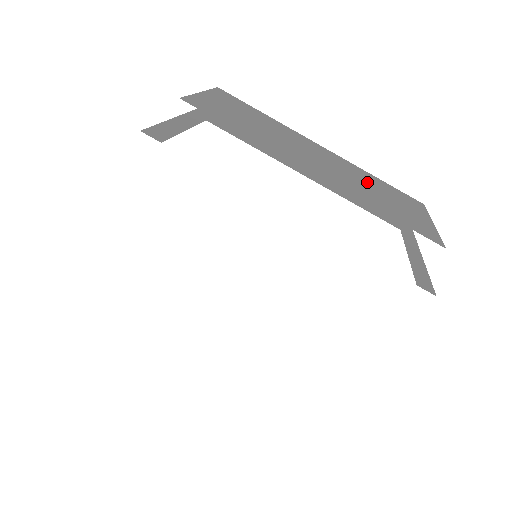
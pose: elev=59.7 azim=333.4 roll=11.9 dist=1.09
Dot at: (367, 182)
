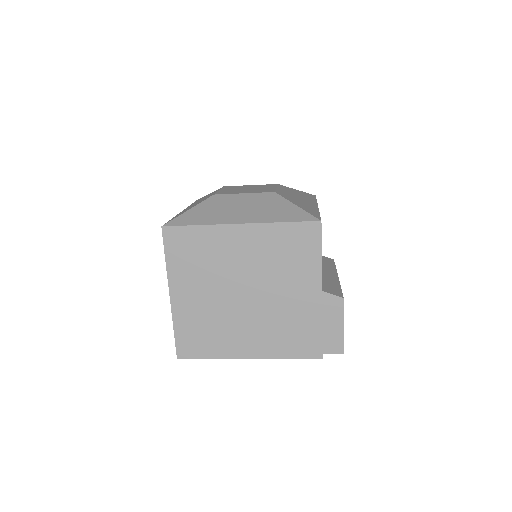
Dot at: occluded
